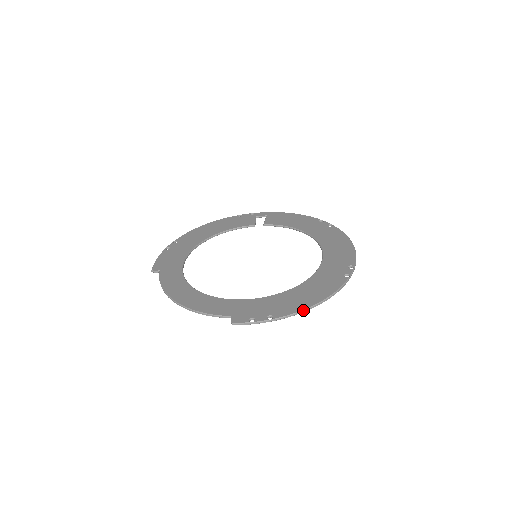
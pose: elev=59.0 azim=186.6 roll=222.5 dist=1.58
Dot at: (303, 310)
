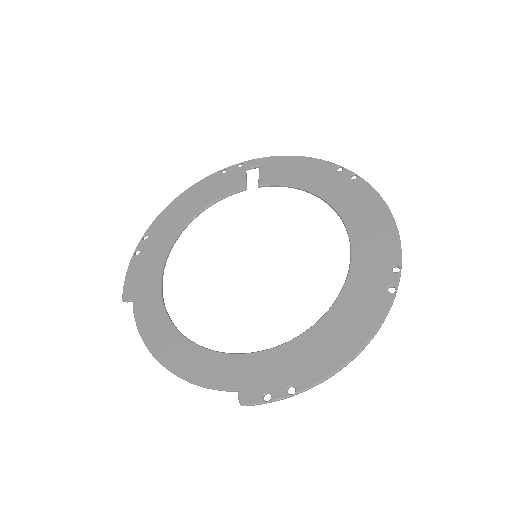
Dot at: (336, 371)
